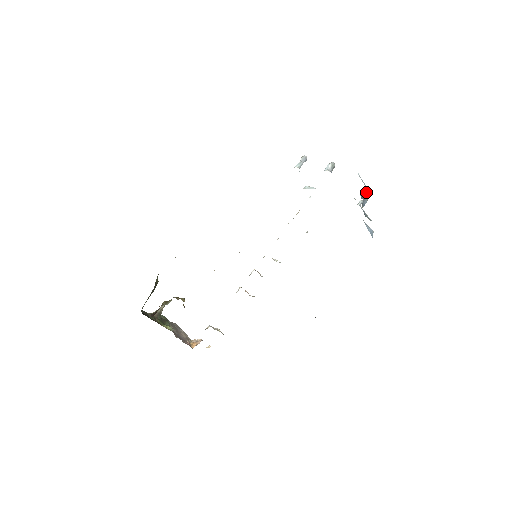
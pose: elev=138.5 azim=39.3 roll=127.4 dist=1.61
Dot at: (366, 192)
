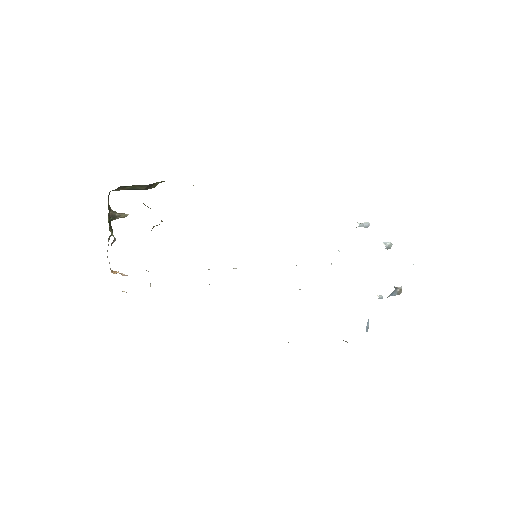
Dot at: (401, 287)
